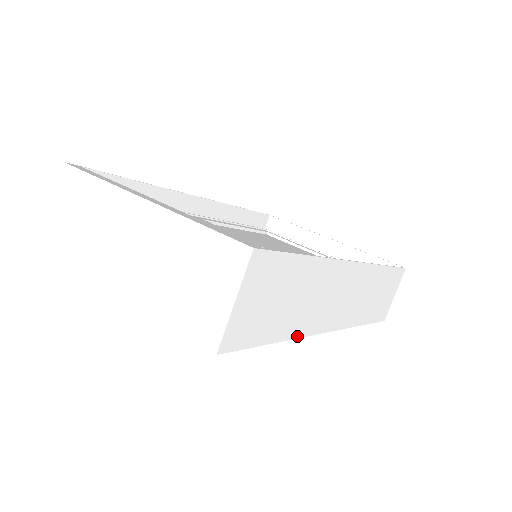
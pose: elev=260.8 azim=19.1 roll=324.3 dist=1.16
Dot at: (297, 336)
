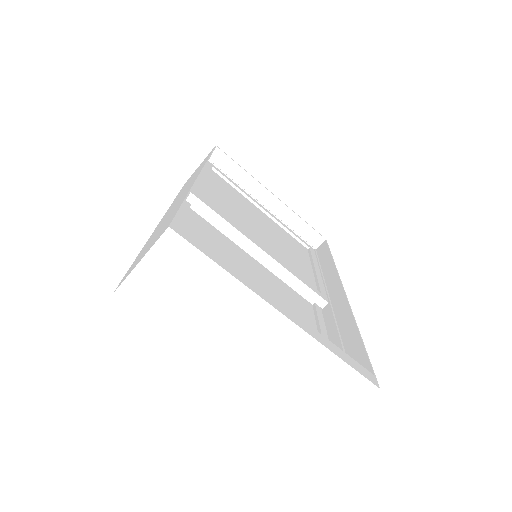
Dot at: occluded
